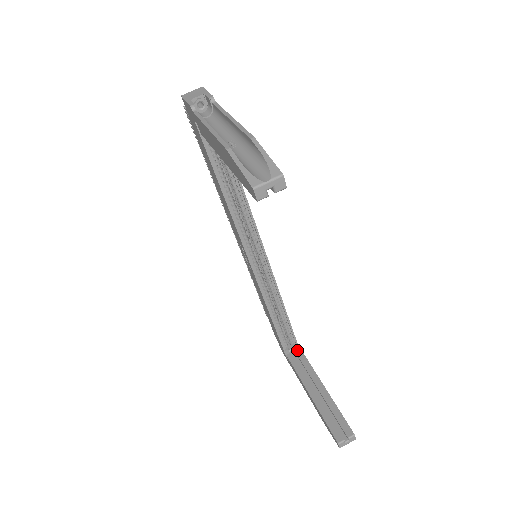
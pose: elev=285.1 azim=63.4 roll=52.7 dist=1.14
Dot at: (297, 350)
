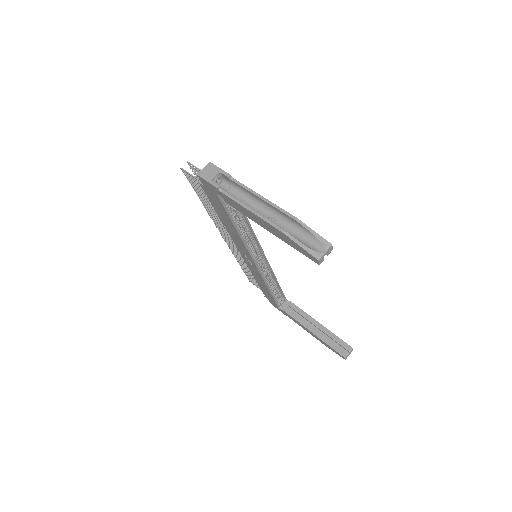
Dot at: (286, 302)
